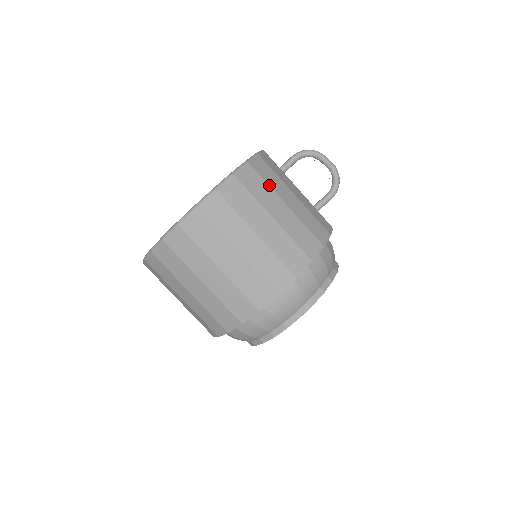
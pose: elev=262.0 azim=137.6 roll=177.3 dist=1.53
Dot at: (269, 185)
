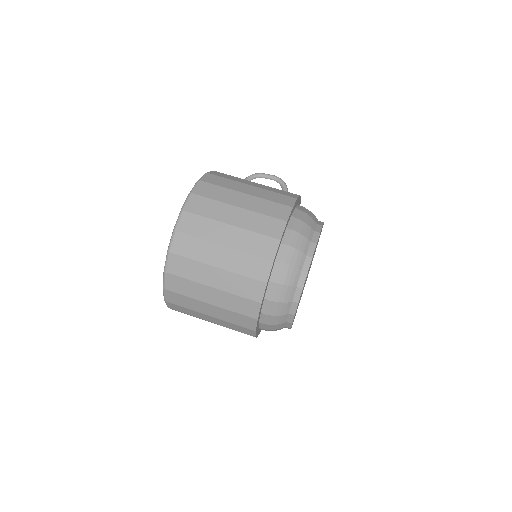
Dot at: (236, 177)
